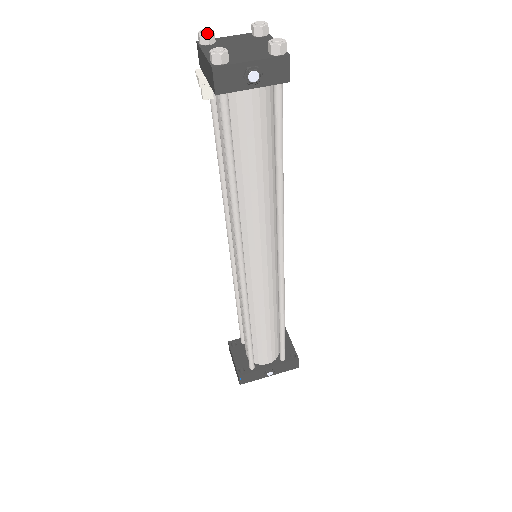
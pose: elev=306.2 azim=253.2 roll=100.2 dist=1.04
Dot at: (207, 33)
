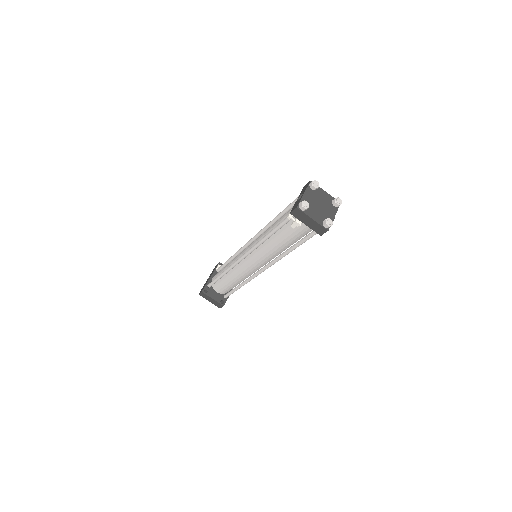
Dot at: (308, 206)
